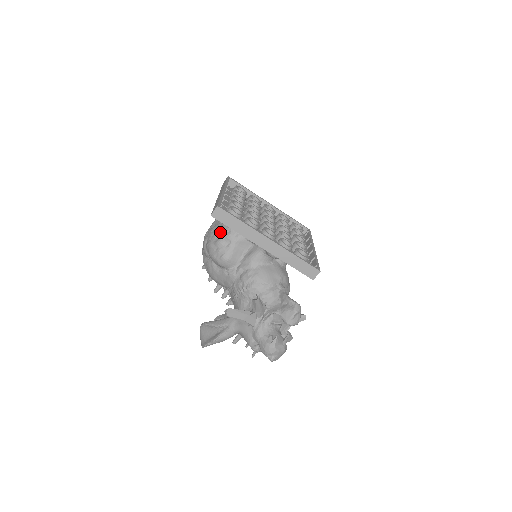
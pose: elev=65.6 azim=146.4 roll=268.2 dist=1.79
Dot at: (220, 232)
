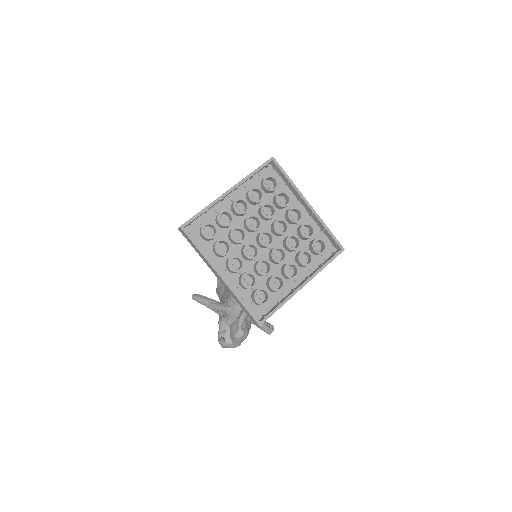
Dot at: occluded
